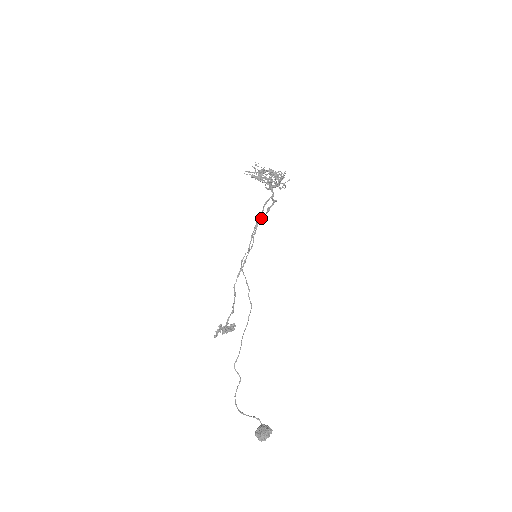
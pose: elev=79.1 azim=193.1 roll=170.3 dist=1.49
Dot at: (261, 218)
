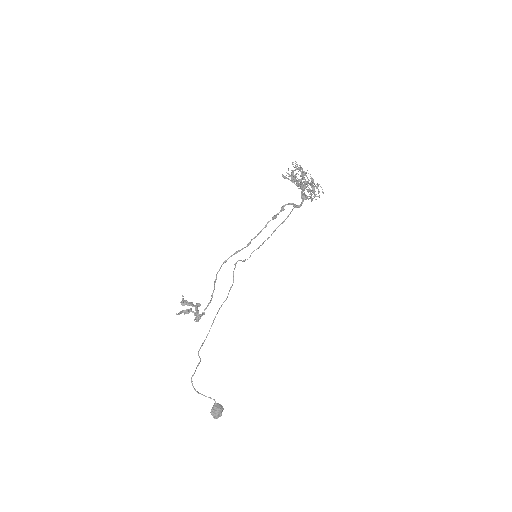
Dot at: (275, 218)
